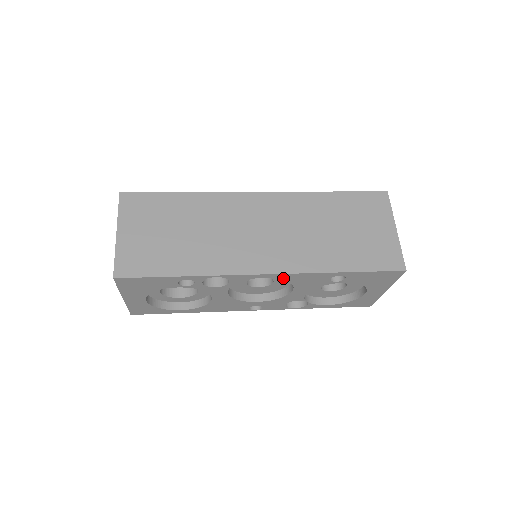
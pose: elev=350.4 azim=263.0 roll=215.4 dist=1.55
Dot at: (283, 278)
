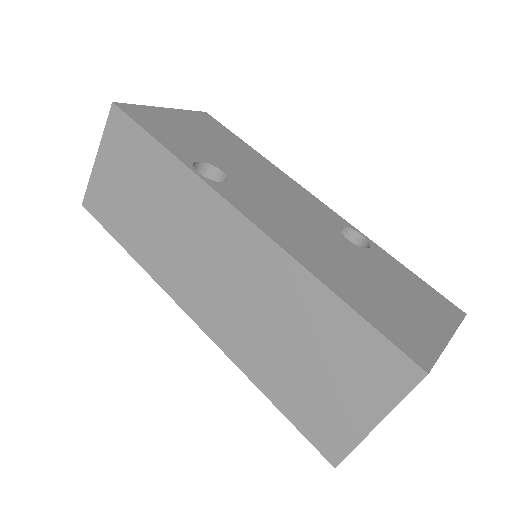
Dot at: occluded
